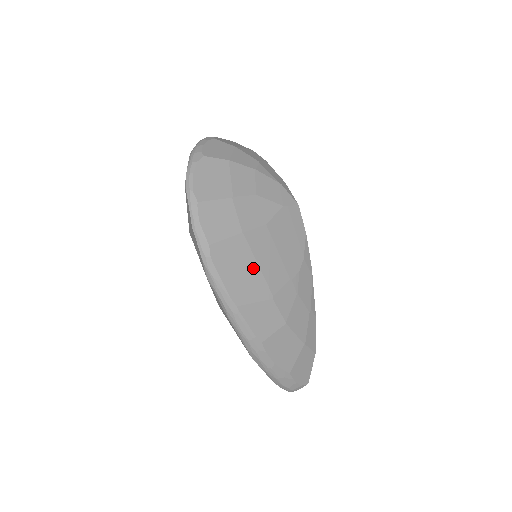
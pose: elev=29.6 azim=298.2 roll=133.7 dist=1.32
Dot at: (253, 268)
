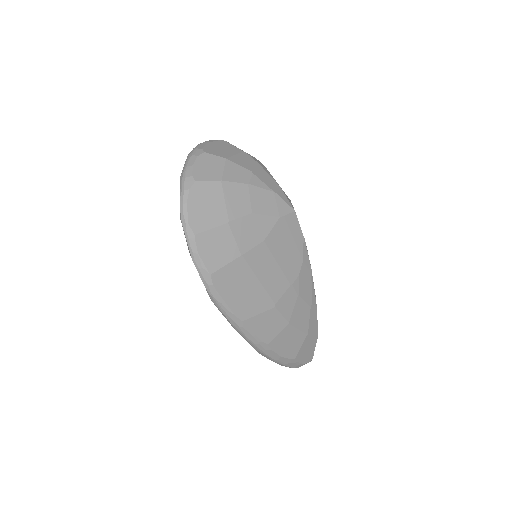
Dot at: (254, 285)
